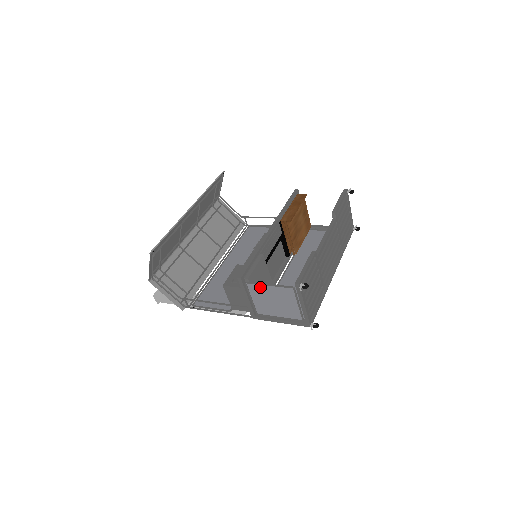
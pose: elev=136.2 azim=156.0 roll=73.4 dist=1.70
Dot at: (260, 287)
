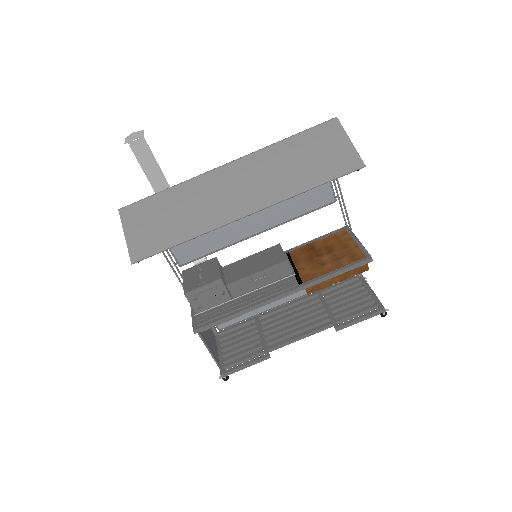
Dot at: (204, 338)
